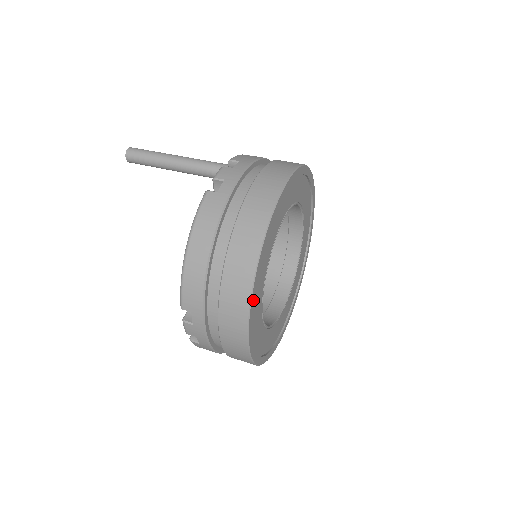
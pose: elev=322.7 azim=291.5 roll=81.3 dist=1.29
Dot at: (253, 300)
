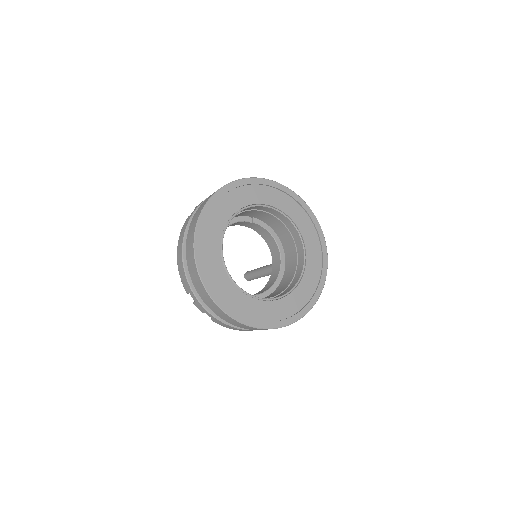
Dot at: (247, 182)
